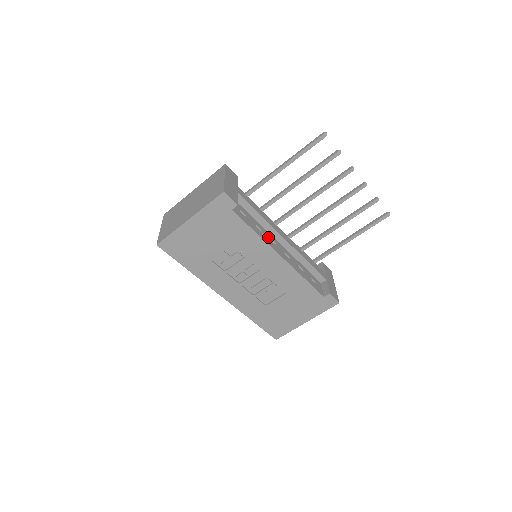
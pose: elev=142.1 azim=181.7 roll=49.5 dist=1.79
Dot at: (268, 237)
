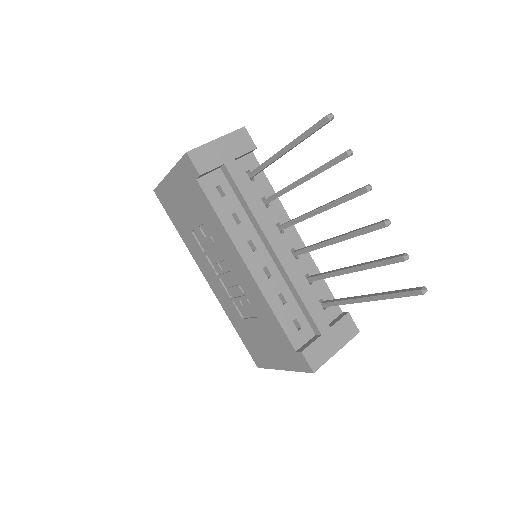
Dot at: (247, 235)
